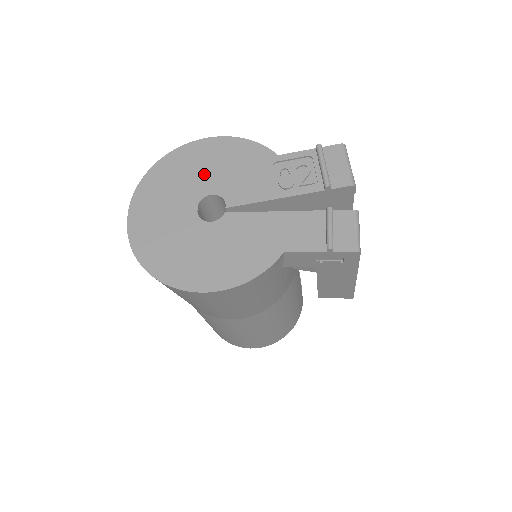
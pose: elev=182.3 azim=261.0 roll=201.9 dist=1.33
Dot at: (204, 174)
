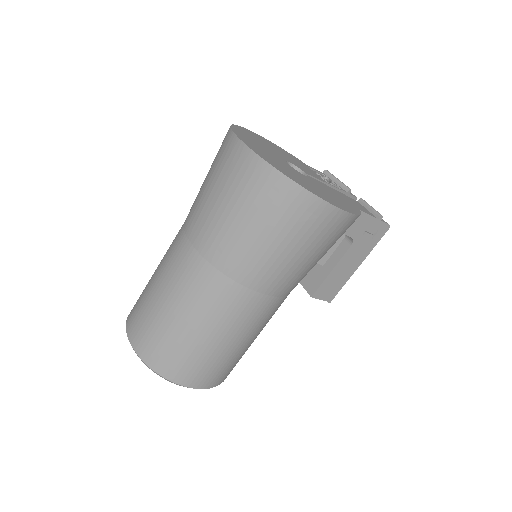
Dot at: (273, 149)
